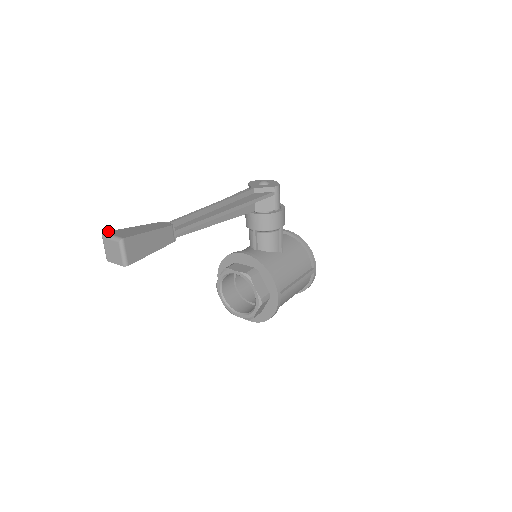
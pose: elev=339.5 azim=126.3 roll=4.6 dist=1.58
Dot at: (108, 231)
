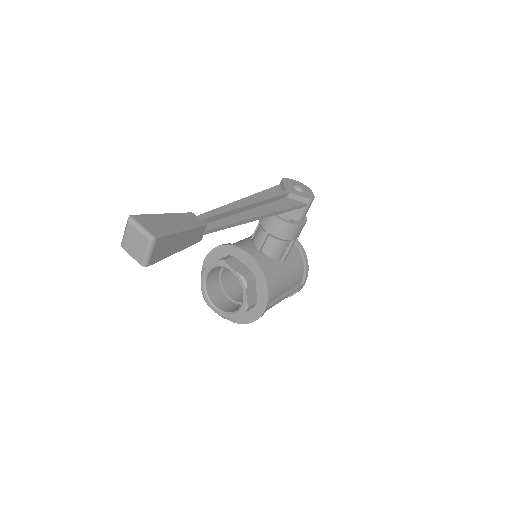
Dot at: occluded
